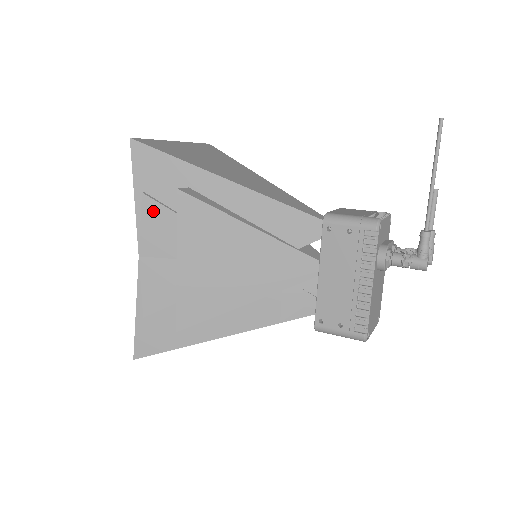
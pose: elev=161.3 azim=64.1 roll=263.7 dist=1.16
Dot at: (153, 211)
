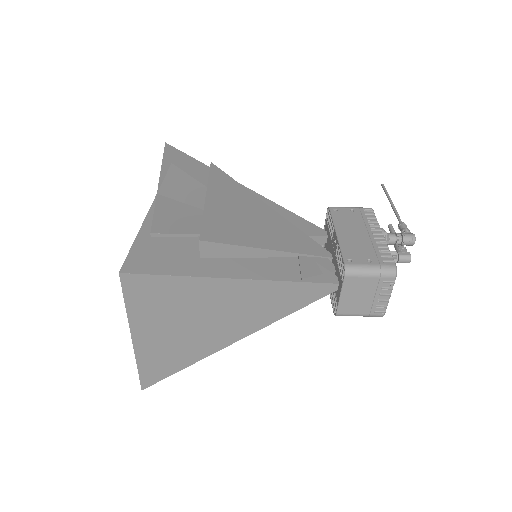
Dot at: (179, 175)
